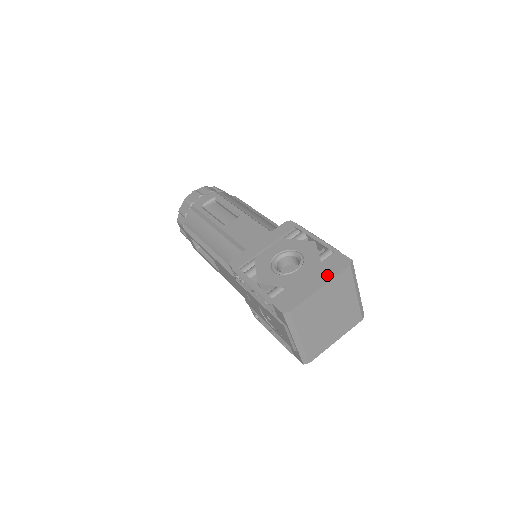
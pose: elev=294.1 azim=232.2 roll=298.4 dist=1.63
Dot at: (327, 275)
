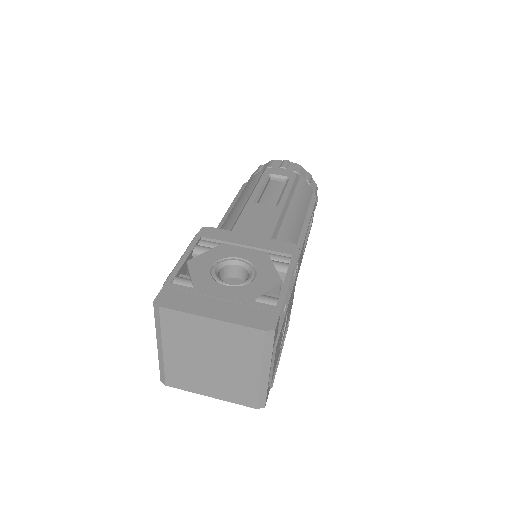
Dot at: (235, 315)
